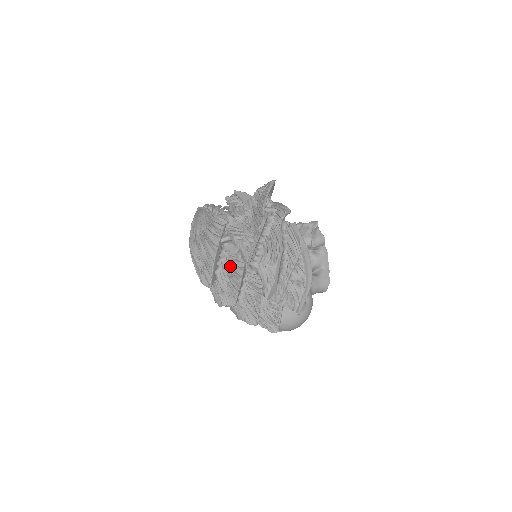
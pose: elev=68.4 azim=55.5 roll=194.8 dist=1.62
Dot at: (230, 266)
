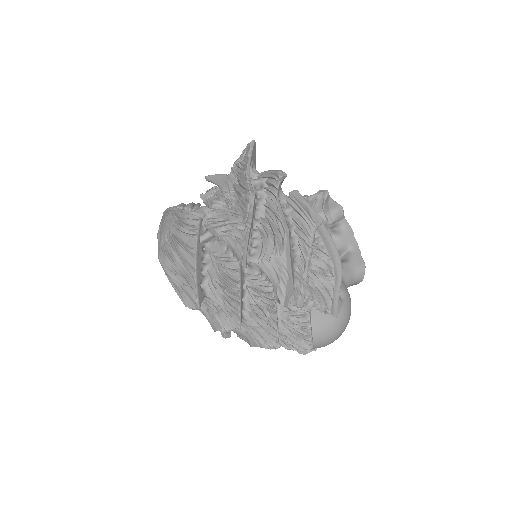
Dot at: (220, 272)
